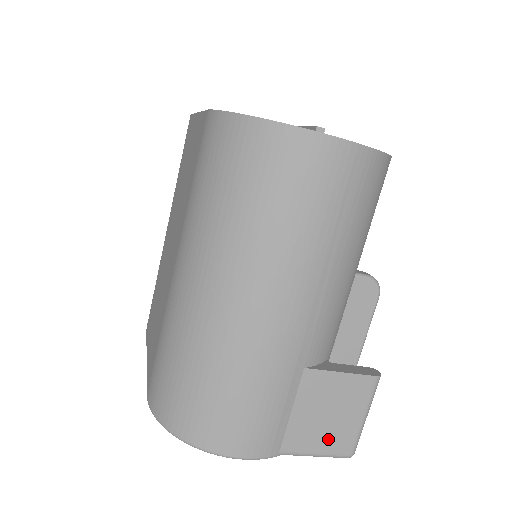
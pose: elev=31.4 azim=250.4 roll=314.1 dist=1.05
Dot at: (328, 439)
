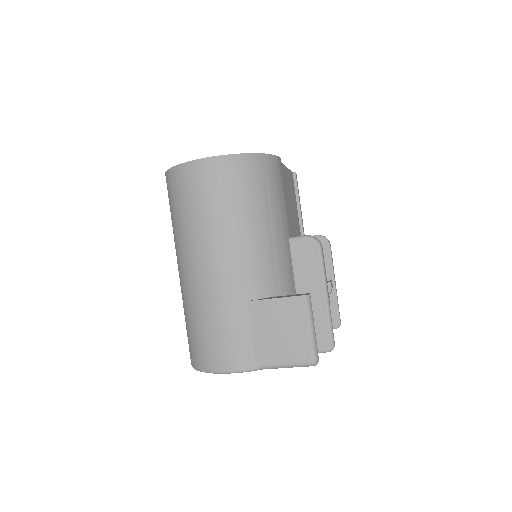
Dot at: (288, 351)
